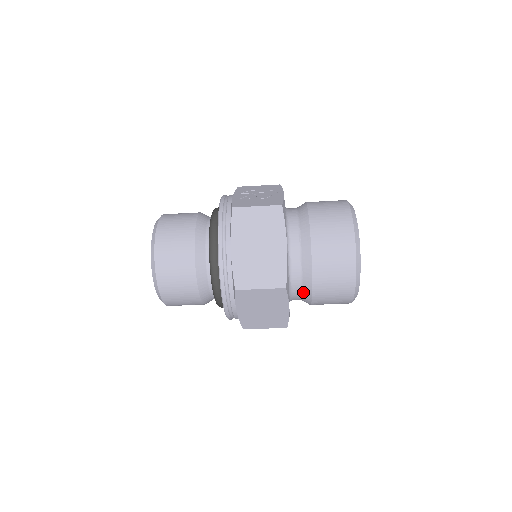
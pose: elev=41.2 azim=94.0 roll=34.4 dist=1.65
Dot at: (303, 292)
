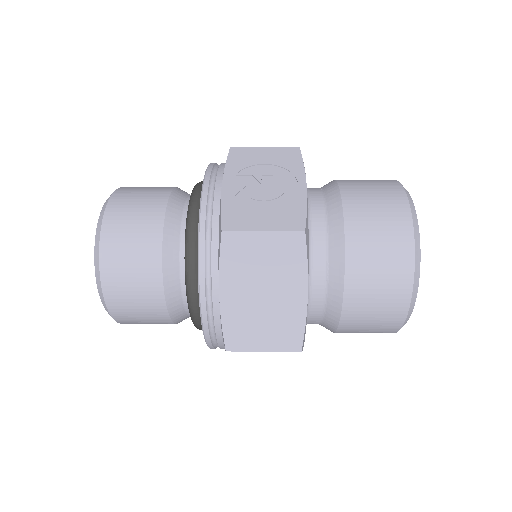
Dot at: (322, 325)
